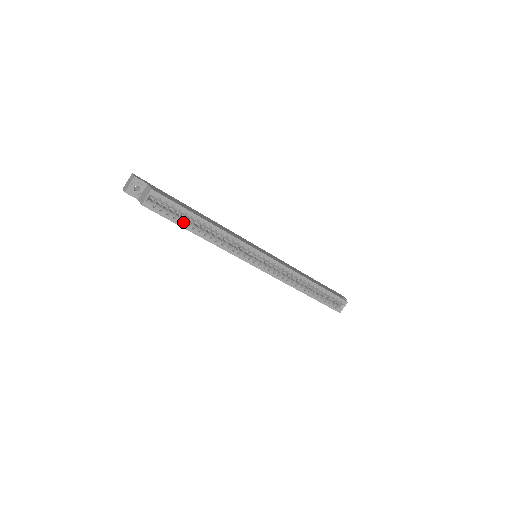
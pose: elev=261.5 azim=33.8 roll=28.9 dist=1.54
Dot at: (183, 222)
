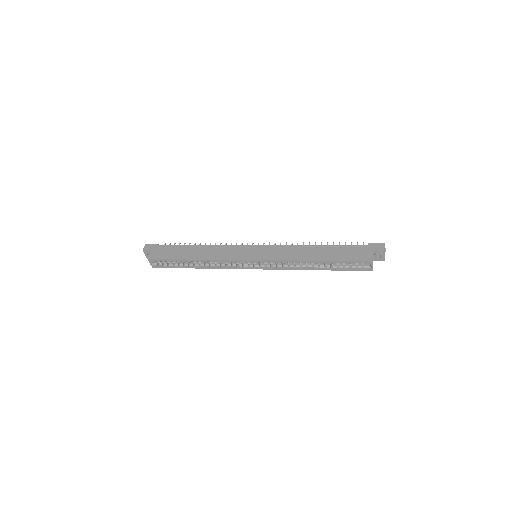
Dot at: (181, 266)
